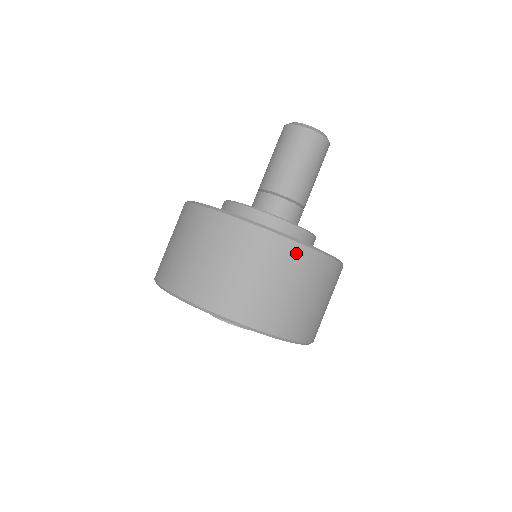
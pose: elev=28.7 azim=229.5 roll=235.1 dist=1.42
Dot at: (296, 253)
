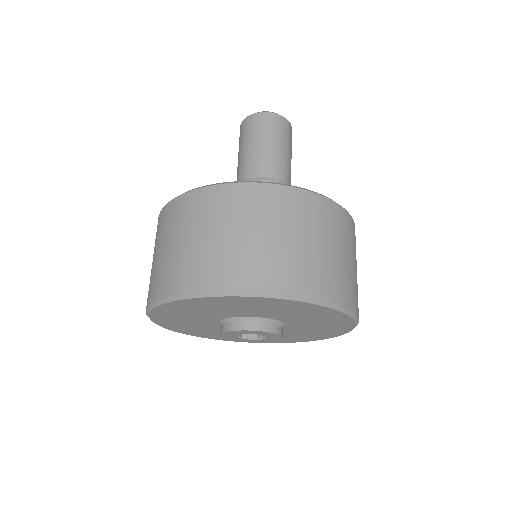
Dot at: (348, 222)
